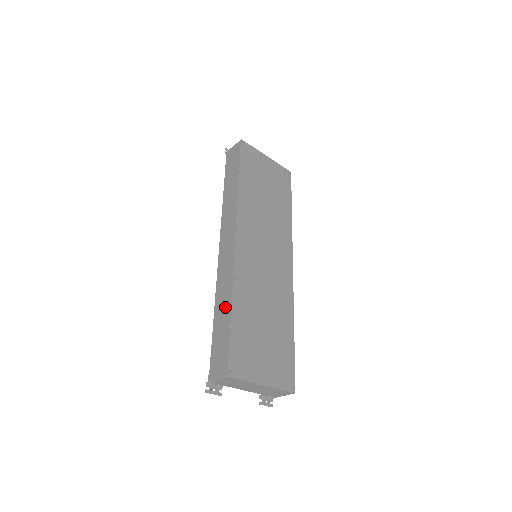
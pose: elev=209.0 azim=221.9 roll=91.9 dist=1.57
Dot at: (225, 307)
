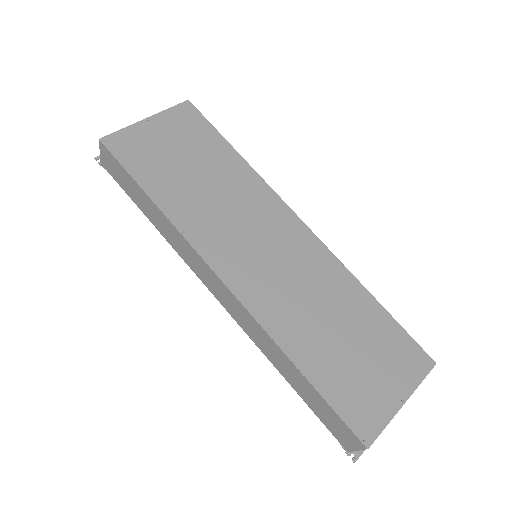
Dot at: (288, 368)
